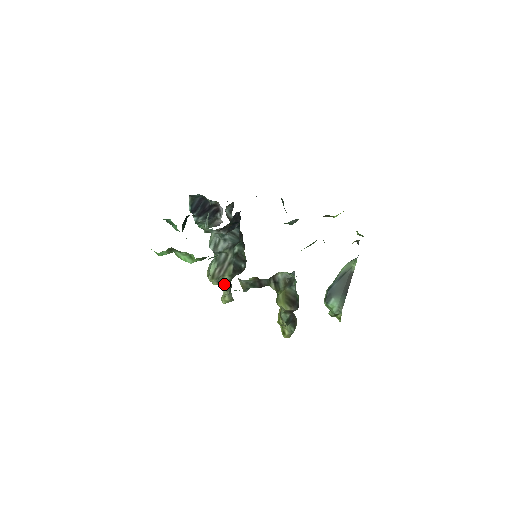
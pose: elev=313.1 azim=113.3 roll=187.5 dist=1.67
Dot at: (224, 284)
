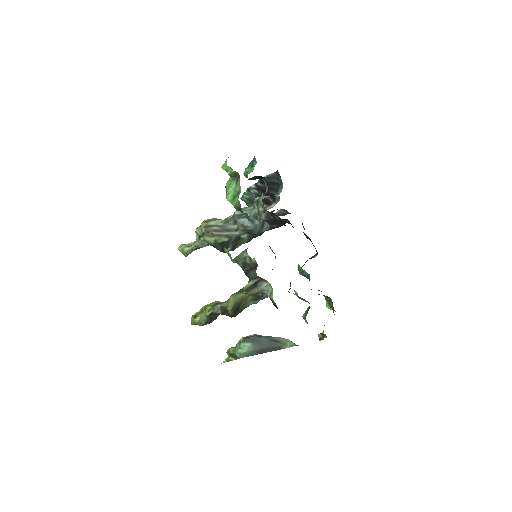
Dot at: (204, 240)
